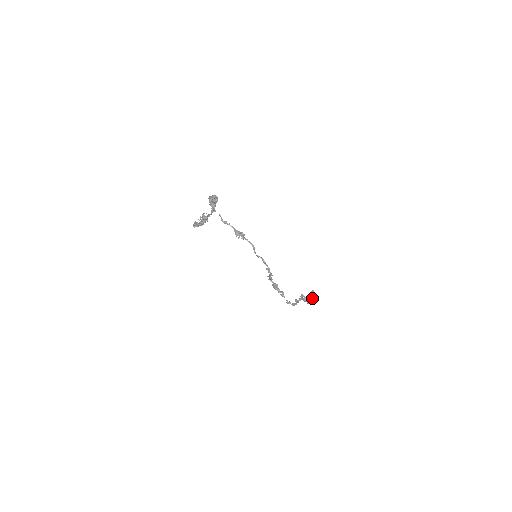
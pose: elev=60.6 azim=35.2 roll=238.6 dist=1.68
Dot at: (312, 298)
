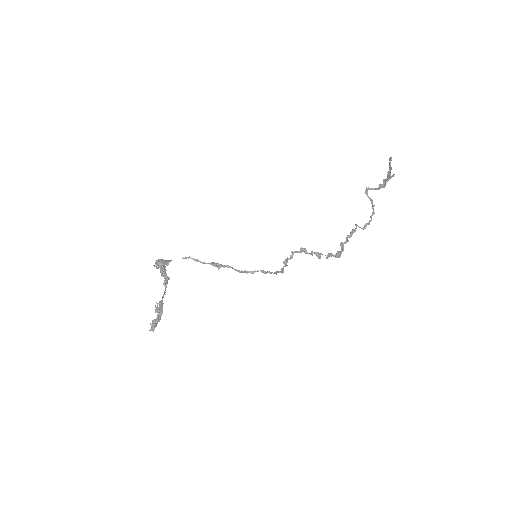
Dot at: (387, 179)
